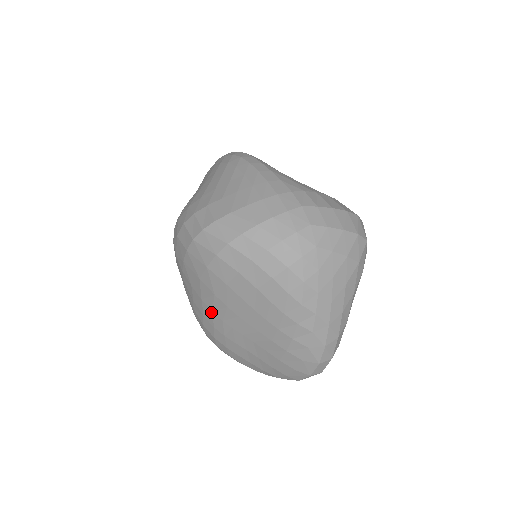
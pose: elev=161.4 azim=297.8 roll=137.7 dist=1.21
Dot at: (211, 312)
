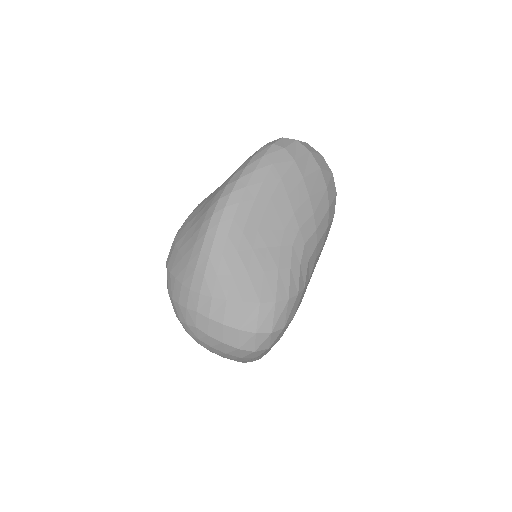
Dot at: occluded
